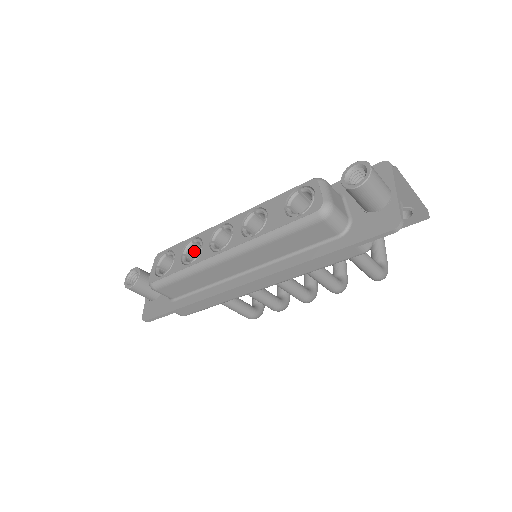
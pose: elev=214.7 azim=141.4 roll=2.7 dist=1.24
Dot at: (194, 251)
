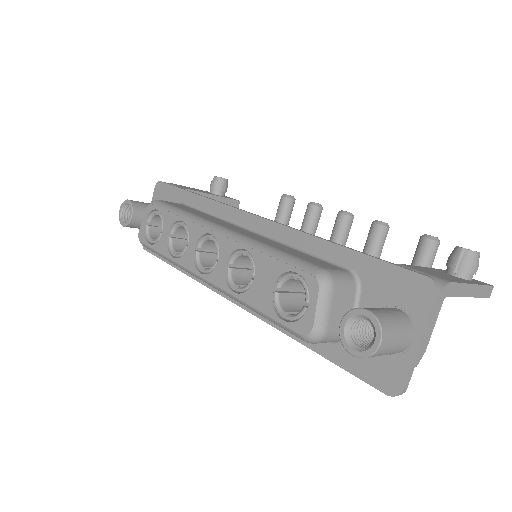
Dot at: occluded
